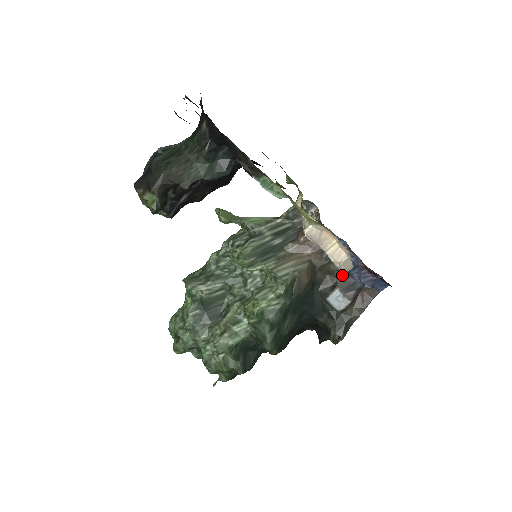
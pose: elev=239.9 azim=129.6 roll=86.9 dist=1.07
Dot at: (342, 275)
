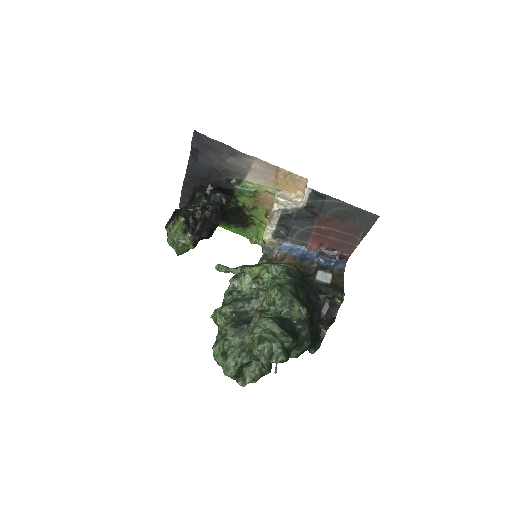
Dot at: (306, 186)
